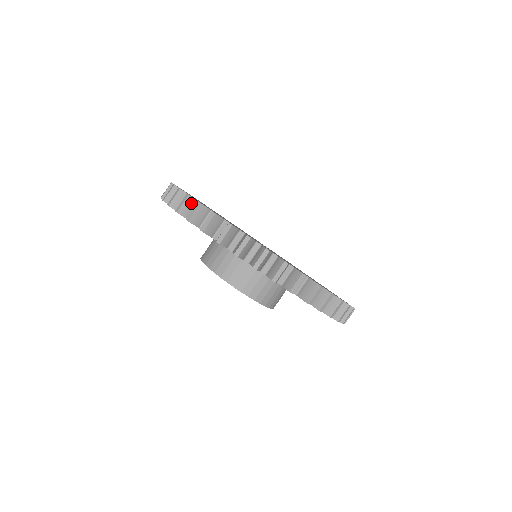
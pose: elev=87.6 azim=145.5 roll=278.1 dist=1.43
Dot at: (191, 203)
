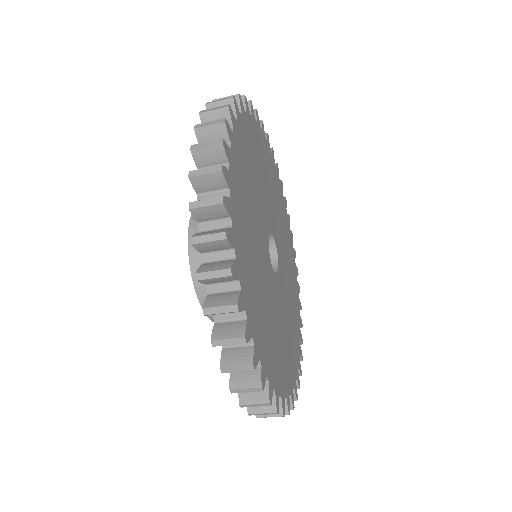
Dot at: (217, 181)
